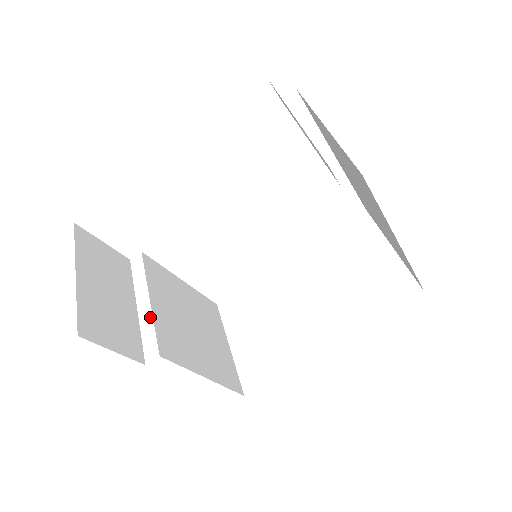
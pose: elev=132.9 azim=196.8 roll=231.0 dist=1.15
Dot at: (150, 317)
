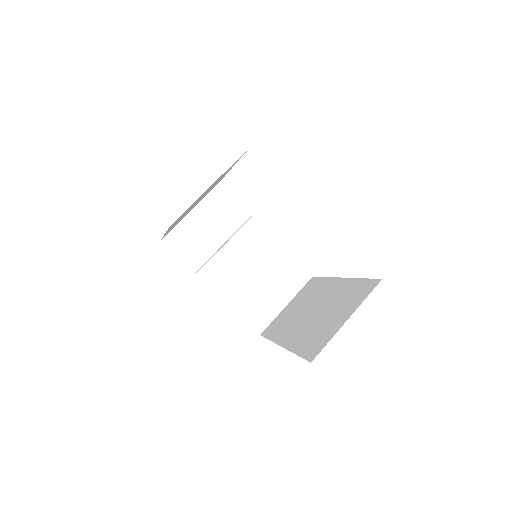
Dot at: (216, 253)
